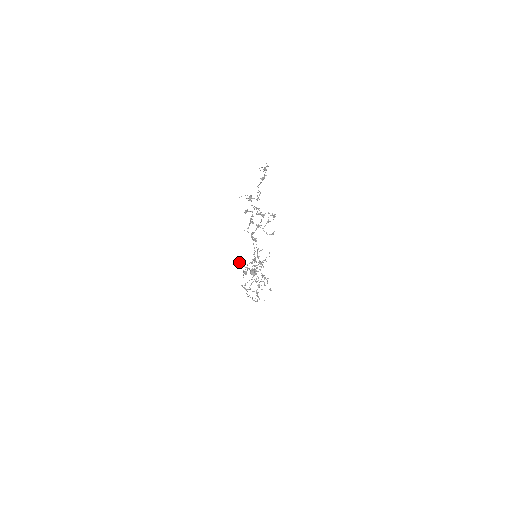
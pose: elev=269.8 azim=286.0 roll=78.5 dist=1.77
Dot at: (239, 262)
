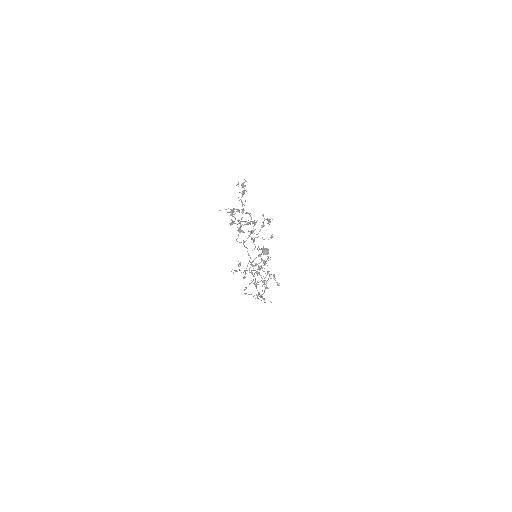
Dot at: occluded
